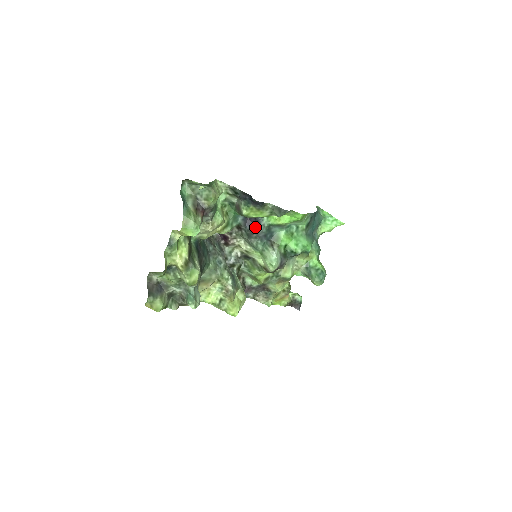
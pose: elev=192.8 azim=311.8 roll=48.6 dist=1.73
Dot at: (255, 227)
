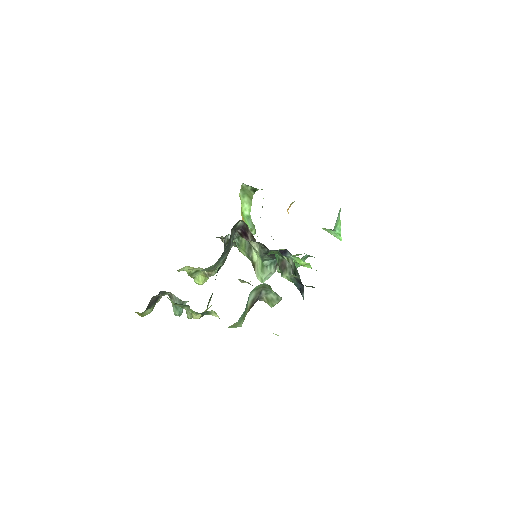
Dot at: occluded
